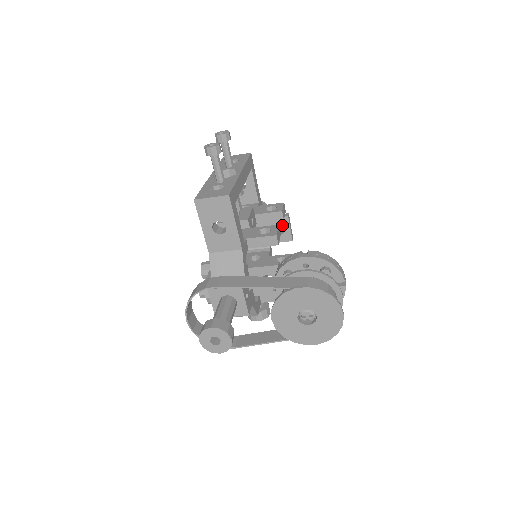
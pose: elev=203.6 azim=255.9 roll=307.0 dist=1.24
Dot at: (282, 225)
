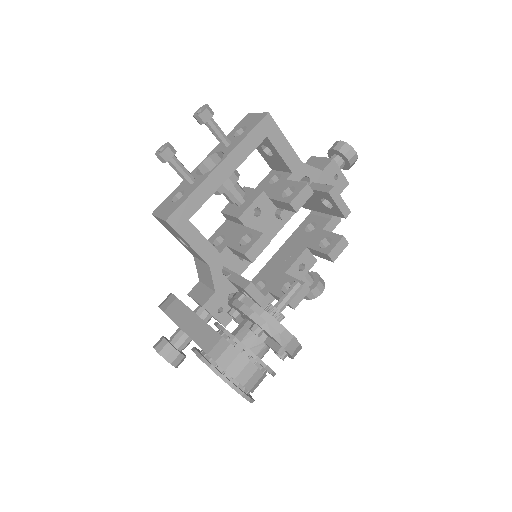
Dot at: occluded
